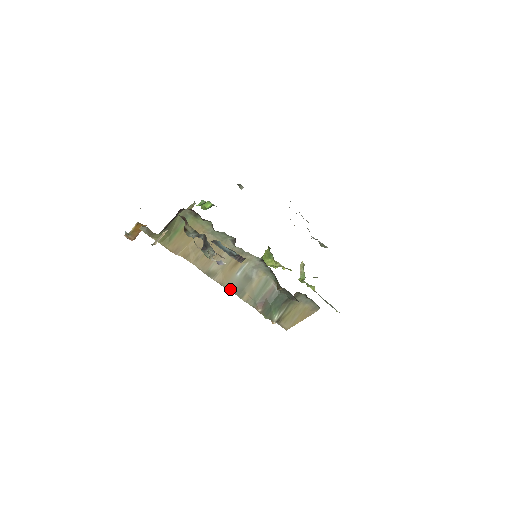
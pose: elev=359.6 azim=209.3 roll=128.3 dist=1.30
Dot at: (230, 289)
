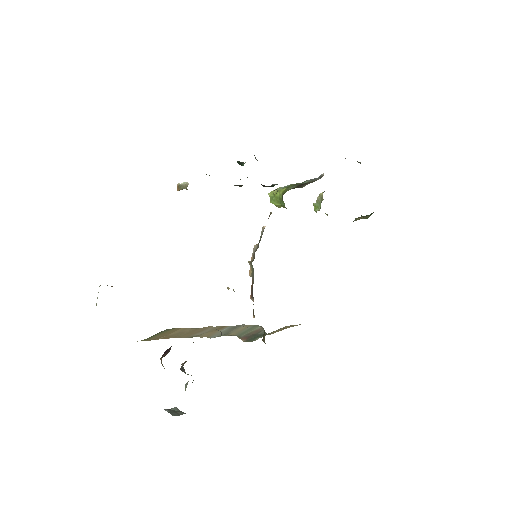
Dot at: (214, 337)
